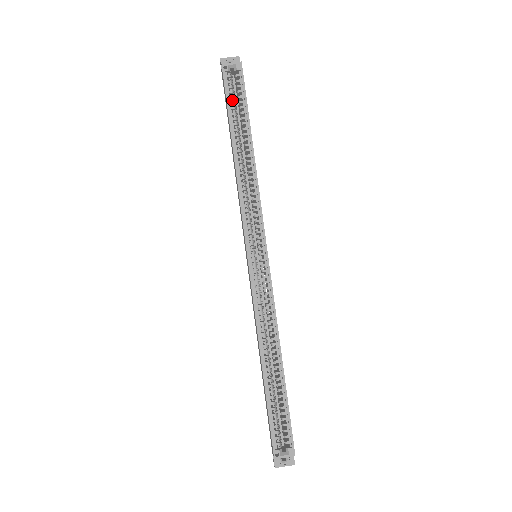
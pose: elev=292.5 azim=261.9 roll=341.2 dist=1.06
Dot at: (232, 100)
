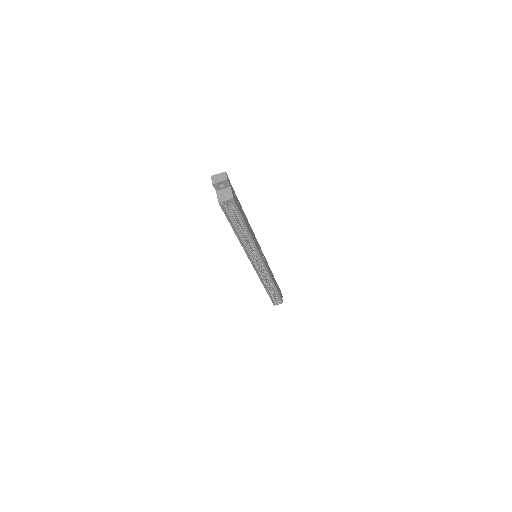
Dot at: (230, 214)
